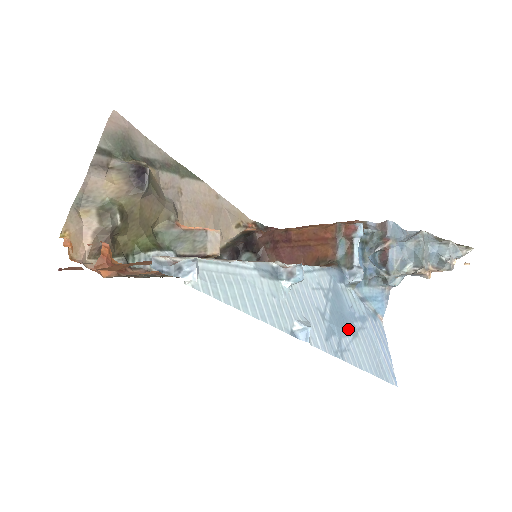
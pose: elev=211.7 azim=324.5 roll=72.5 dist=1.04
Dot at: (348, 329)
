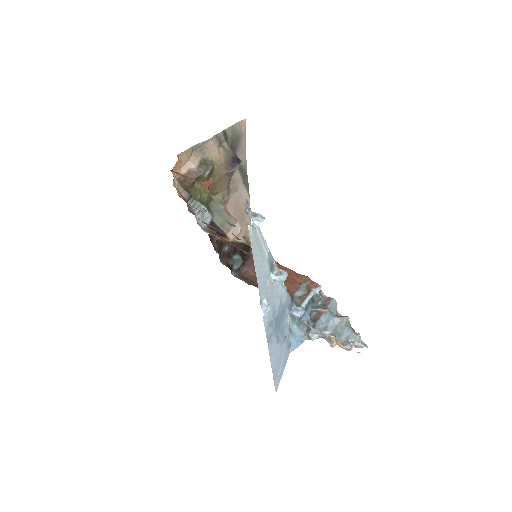
Dot at: (277, 334)
